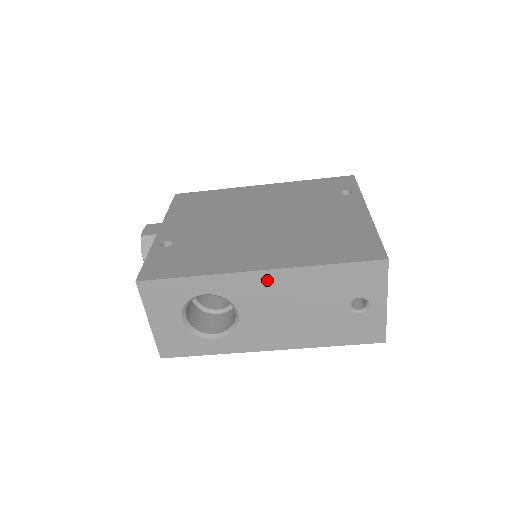
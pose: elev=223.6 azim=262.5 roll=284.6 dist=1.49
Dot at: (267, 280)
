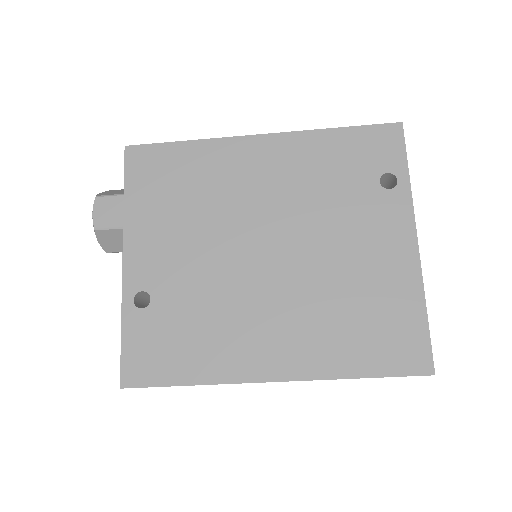
Dot at: occluded
